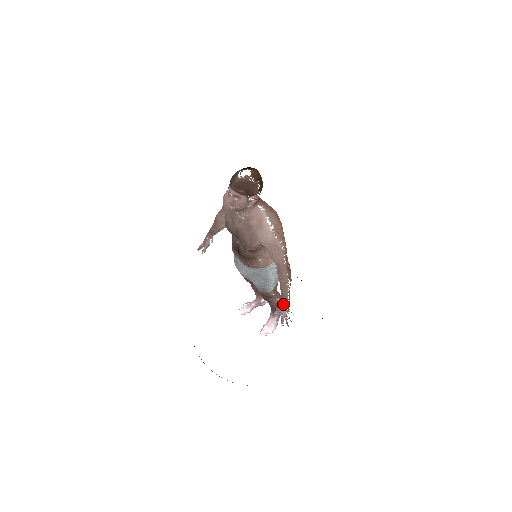
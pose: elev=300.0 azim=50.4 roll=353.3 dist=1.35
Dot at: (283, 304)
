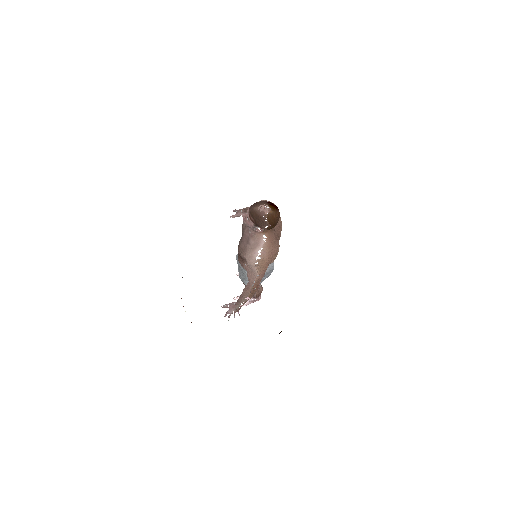
Dot at: (234, 306)
